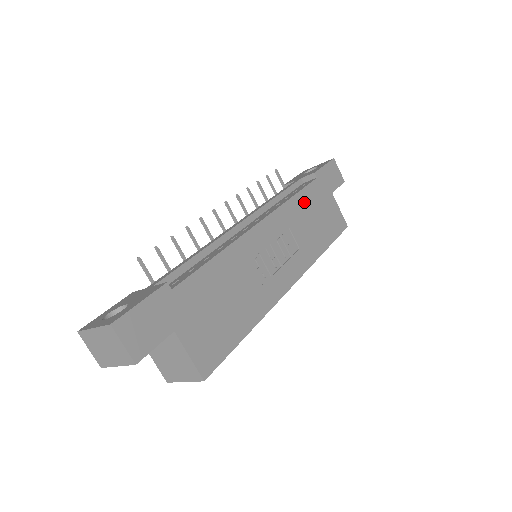
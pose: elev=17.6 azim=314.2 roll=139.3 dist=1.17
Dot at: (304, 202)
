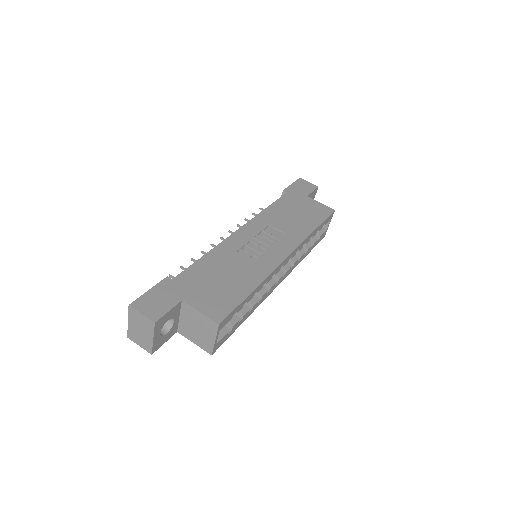
Dot at: (279, 208)
